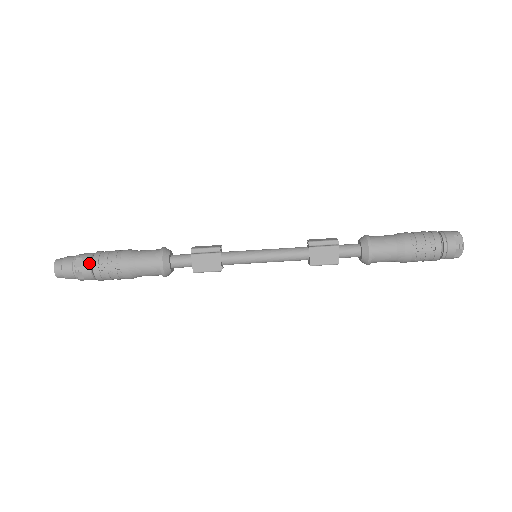
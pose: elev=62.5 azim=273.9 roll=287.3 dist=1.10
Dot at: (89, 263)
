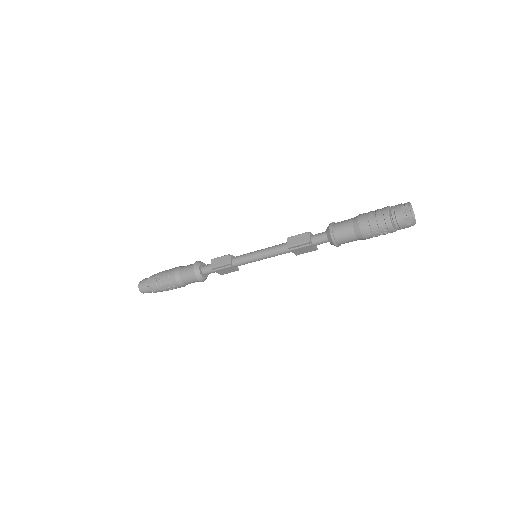
Dot at: (158, 289)
